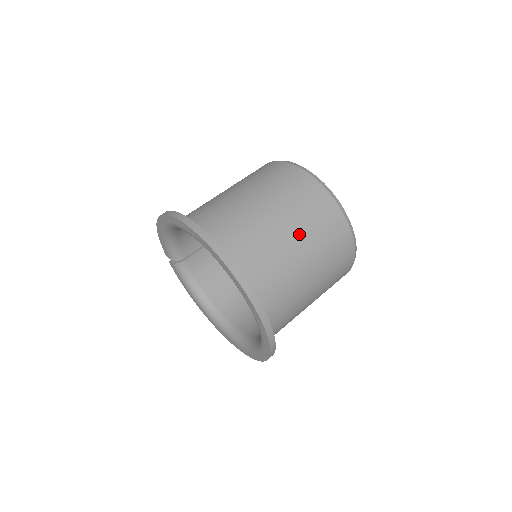
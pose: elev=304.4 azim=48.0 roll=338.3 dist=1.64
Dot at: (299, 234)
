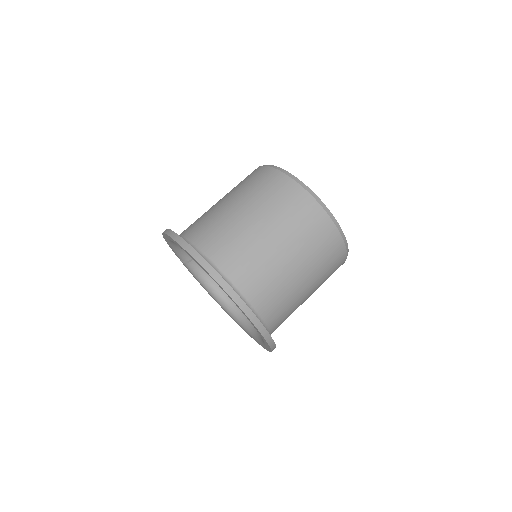
Dot at: (289, 245)
